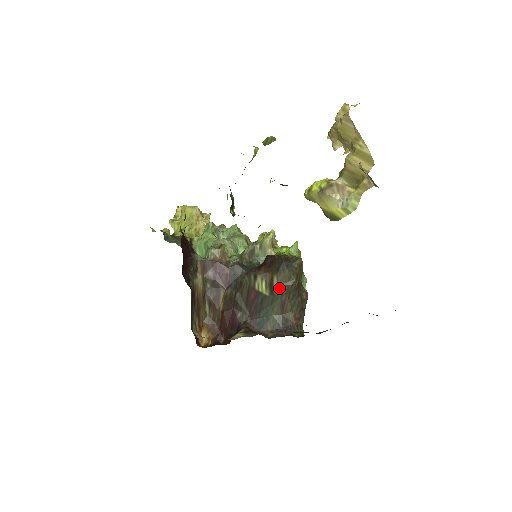
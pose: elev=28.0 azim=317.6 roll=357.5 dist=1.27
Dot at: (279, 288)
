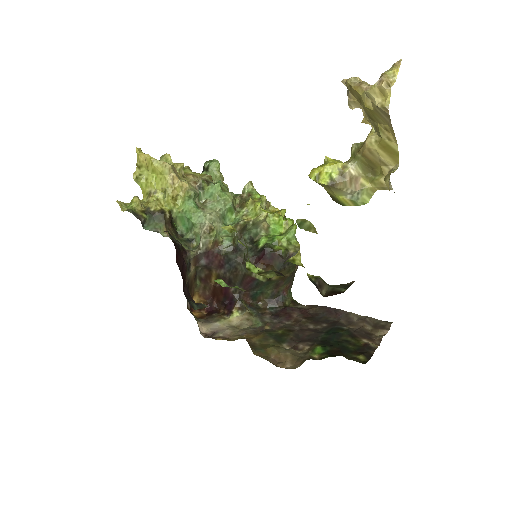
Dot at: (277, 278)
